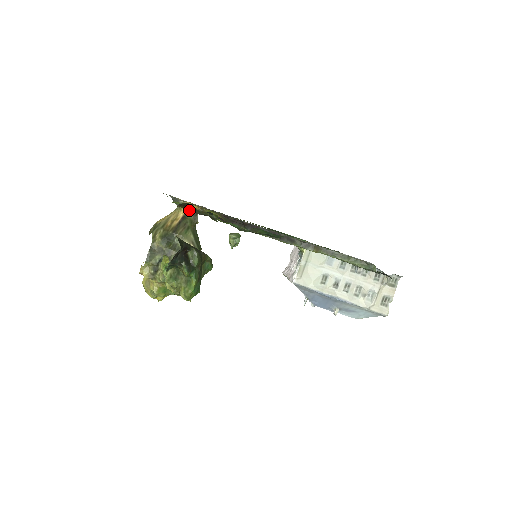
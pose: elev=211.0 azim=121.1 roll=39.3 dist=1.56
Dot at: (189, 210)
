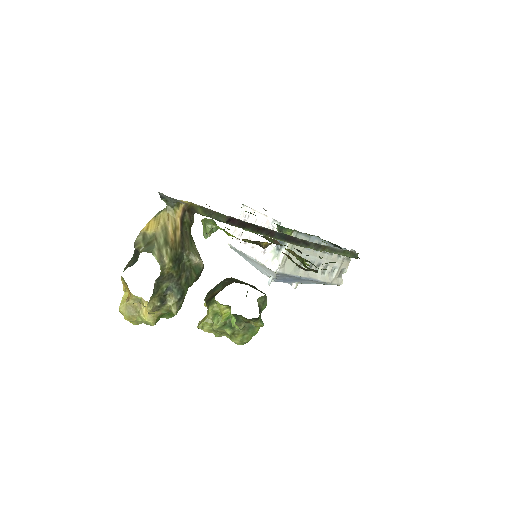
Dot at: (243, 240)
